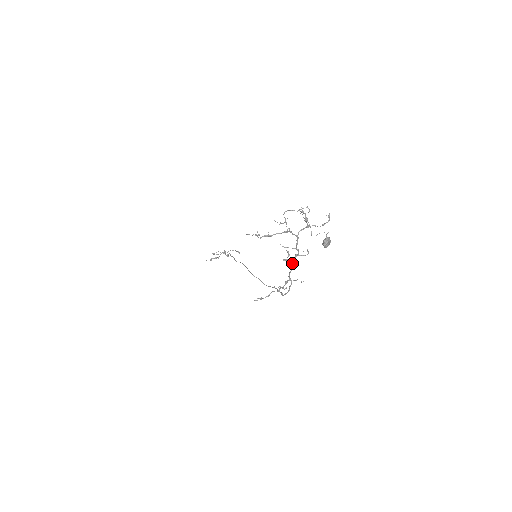
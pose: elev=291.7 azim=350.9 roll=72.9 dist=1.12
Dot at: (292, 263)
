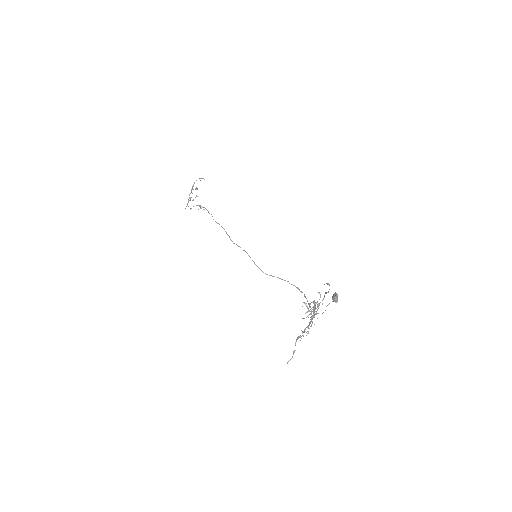
Dot at: (313, 310)
